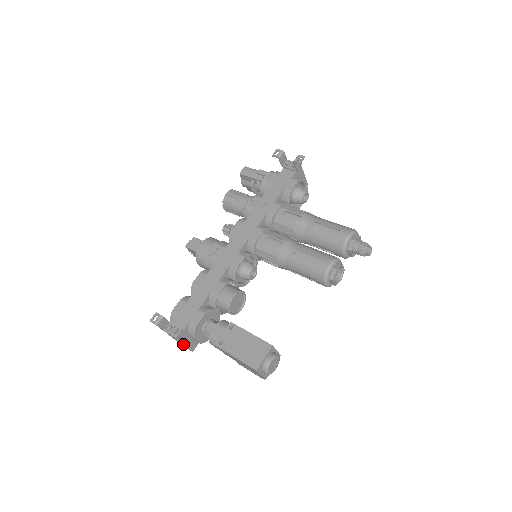
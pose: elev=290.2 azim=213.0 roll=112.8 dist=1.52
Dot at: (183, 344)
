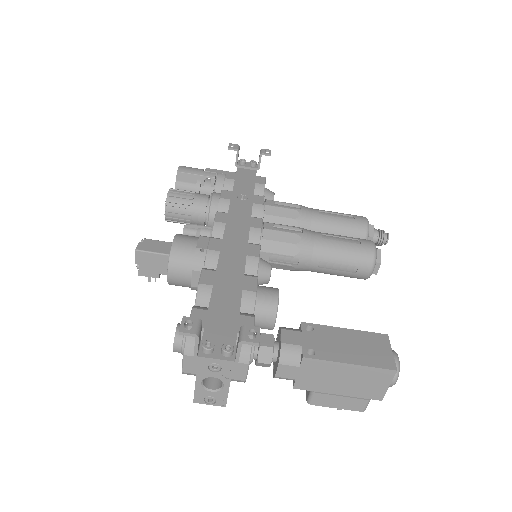
Dot at: (230, 380)
